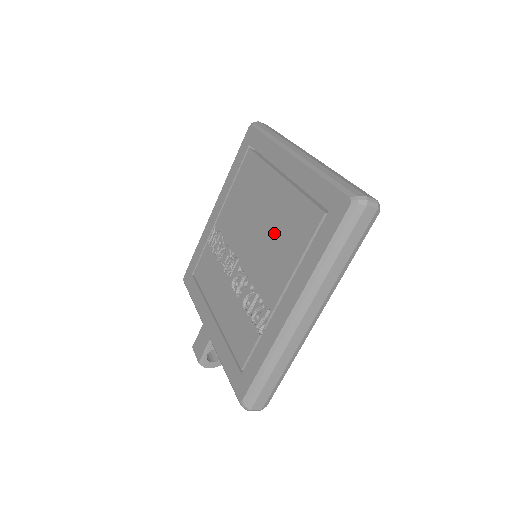
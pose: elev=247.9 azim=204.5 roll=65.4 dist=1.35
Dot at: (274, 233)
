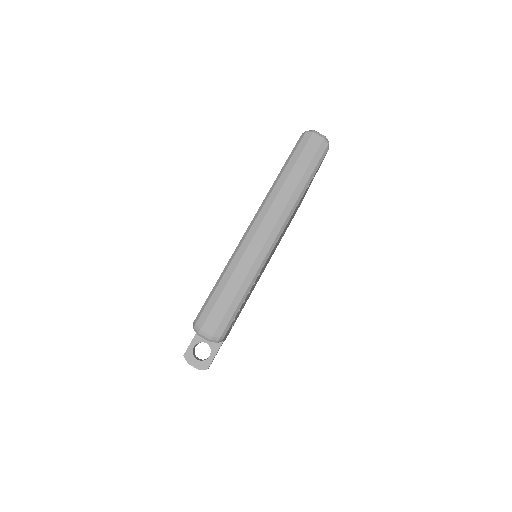
Dot at: occluded
